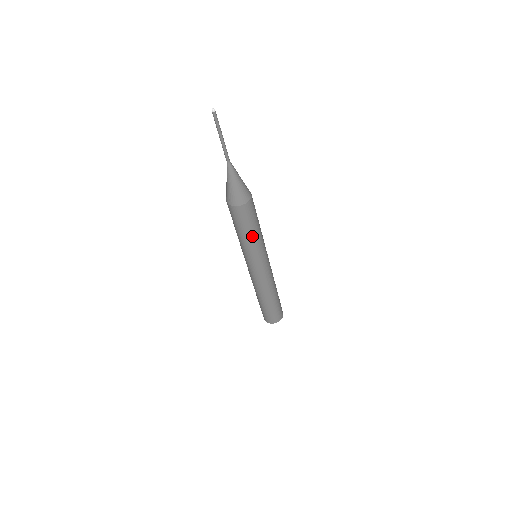
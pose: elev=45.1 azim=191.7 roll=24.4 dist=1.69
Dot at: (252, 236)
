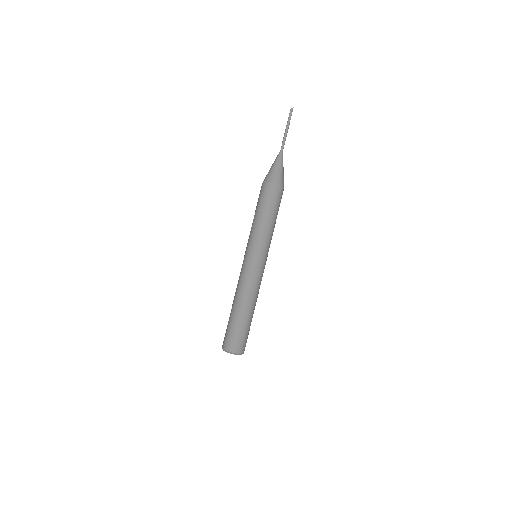
Dot at: (275, 223)
